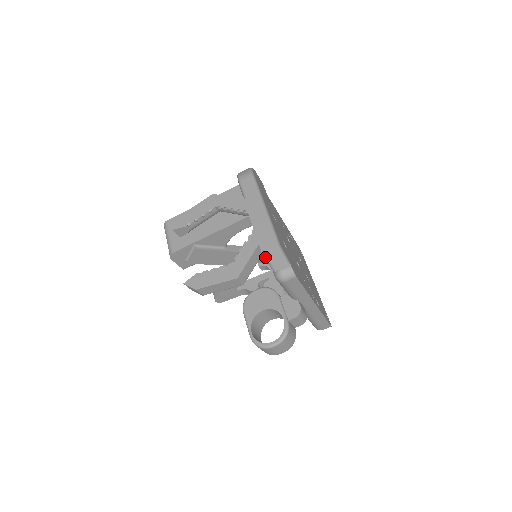
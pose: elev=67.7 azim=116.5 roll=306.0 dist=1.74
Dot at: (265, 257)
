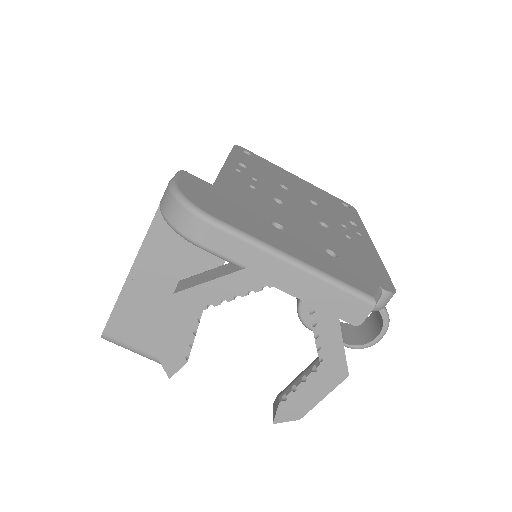
Dot at: (359, 323)
